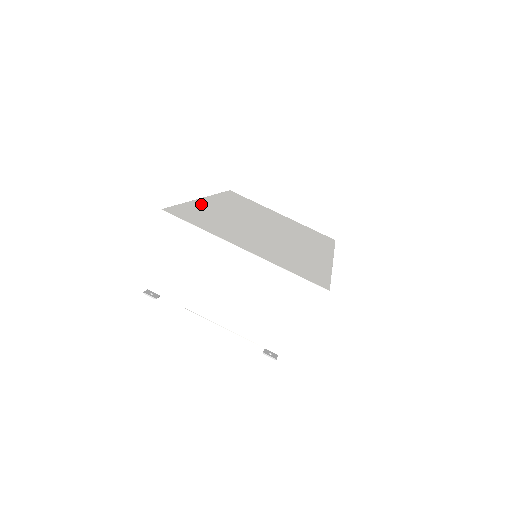
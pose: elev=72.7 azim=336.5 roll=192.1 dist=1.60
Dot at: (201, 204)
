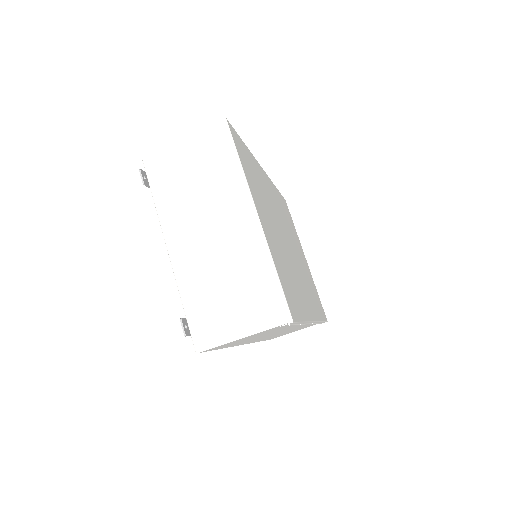
Dot at: (258, 166)
